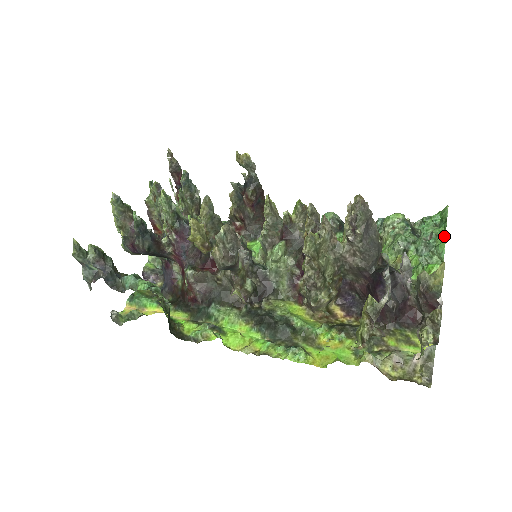
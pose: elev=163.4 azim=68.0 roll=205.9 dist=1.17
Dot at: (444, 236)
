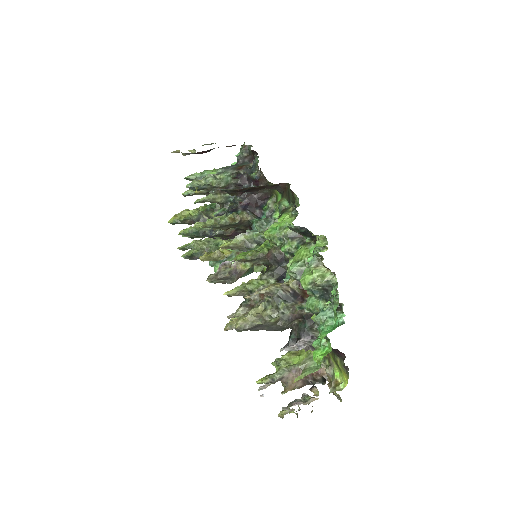
Dot at: occluded
